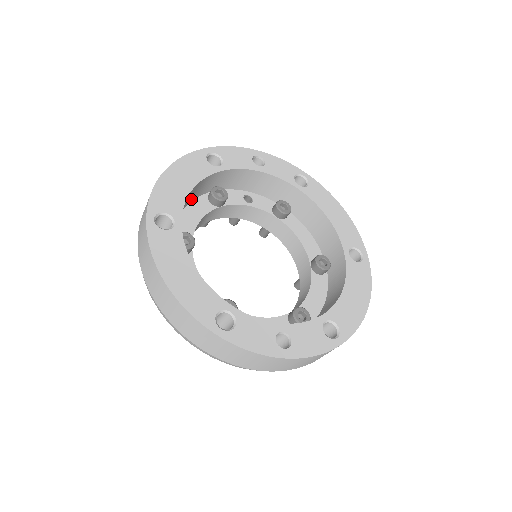
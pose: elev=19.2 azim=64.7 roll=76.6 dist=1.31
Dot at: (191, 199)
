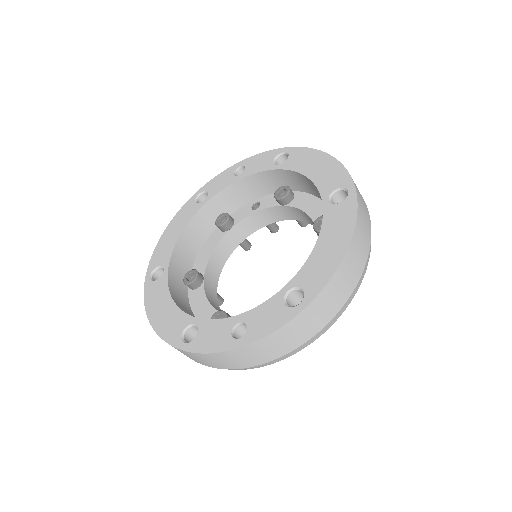
Dot at: (203, 239)
